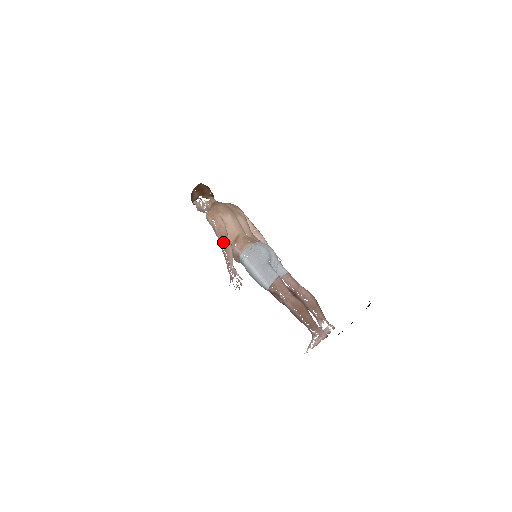
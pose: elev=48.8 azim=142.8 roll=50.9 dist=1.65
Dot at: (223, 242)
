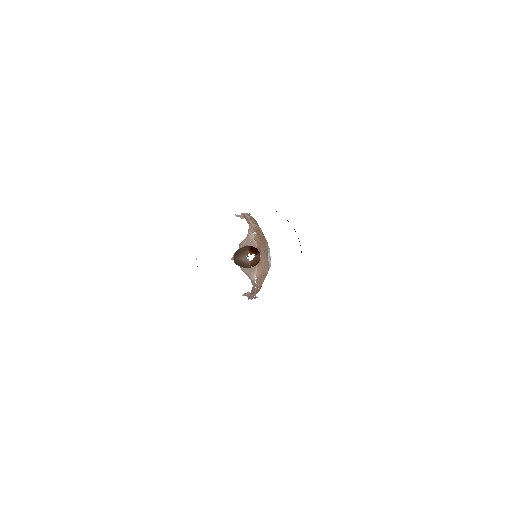
Dot at: (258, 290)
